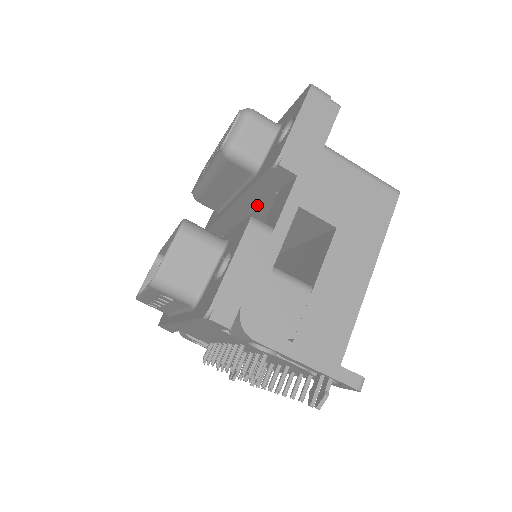
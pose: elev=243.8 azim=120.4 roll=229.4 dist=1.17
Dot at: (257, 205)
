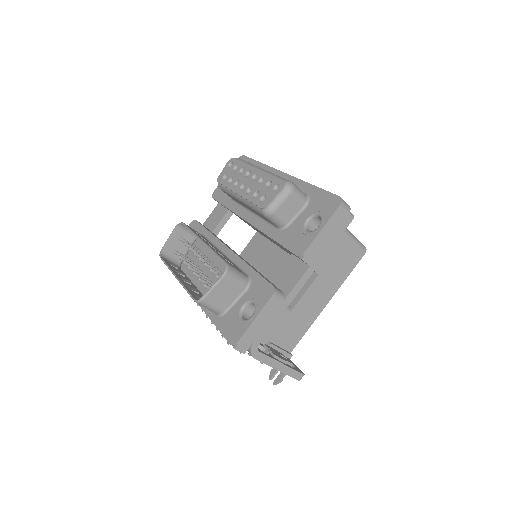
Dot at: (271, 239)
